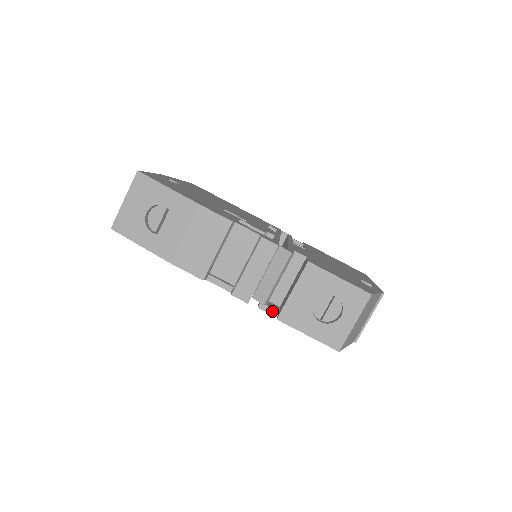
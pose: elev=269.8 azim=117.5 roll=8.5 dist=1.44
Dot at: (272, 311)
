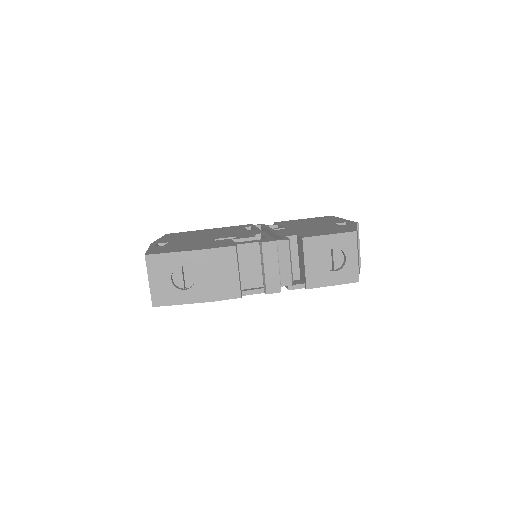
Dot at: (299, 286)
